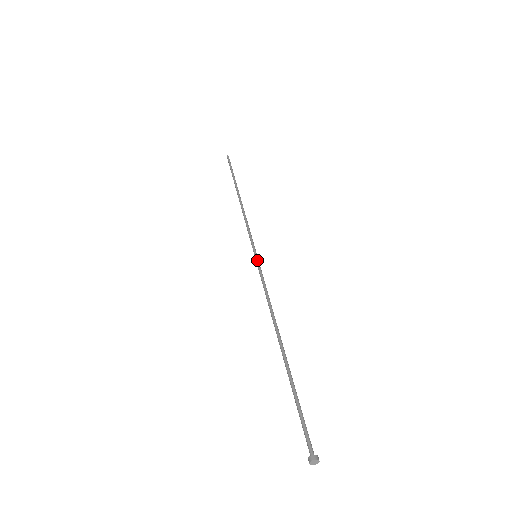
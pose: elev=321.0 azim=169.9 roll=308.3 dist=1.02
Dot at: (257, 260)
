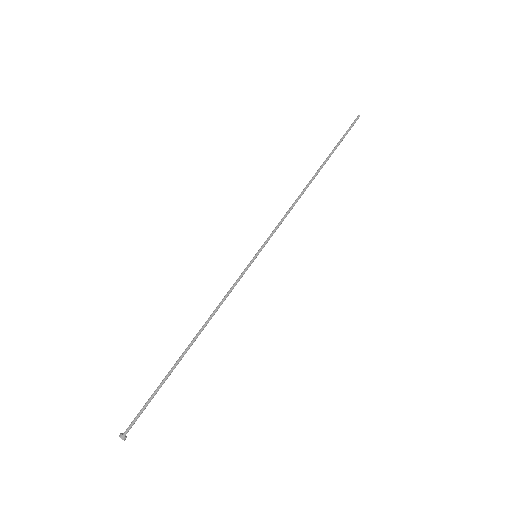
Dot at: (252, 262)
